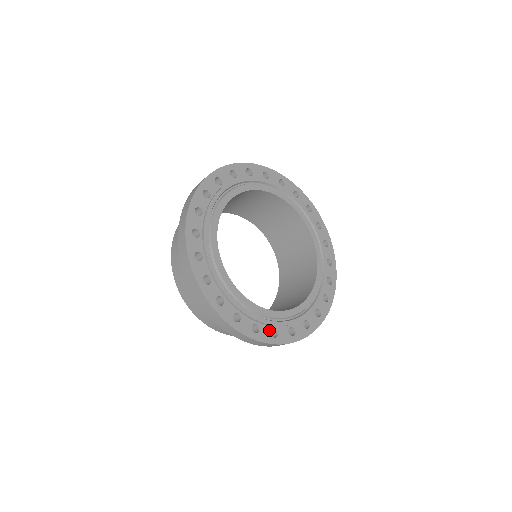
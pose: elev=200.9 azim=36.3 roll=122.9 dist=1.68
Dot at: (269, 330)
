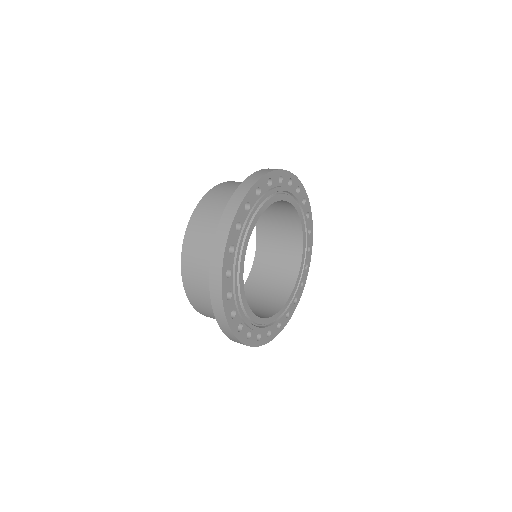
Dot at: (285, 317)
